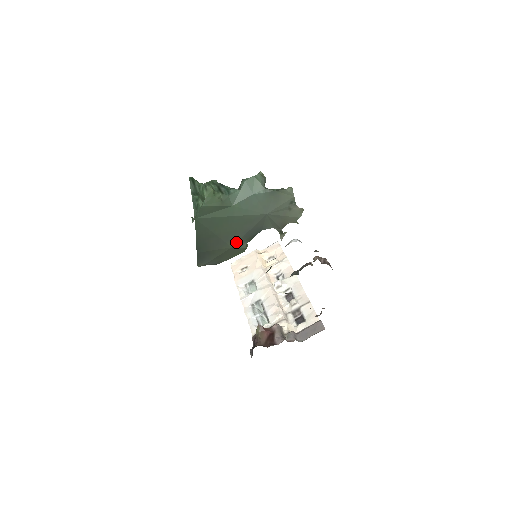
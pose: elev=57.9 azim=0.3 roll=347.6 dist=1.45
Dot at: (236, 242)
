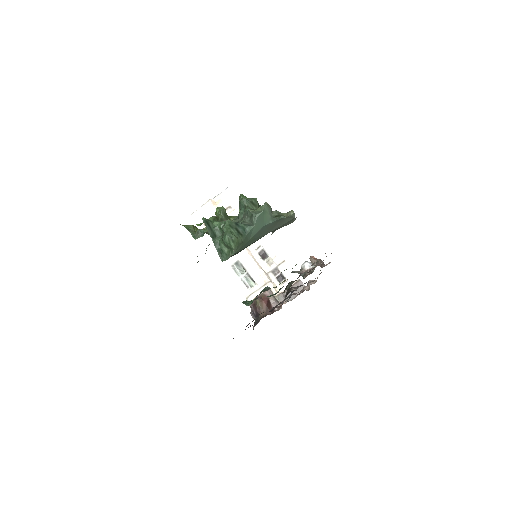
Dot at: (240, 251)
